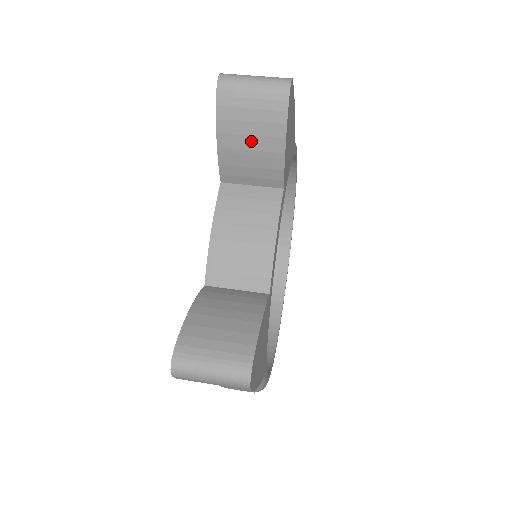
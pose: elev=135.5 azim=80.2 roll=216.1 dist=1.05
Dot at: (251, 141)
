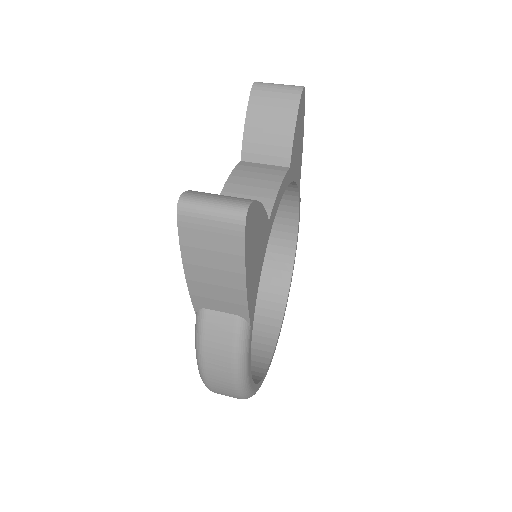
Dot at: (270, 121)
